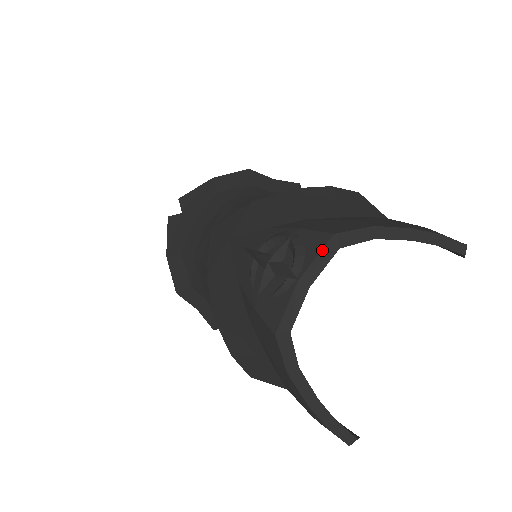
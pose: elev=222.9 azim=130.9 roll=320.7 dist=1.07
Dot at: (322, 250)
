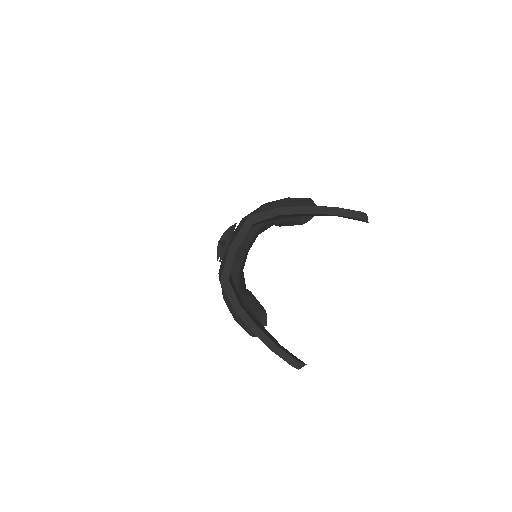
Dot at: (242, 227)
